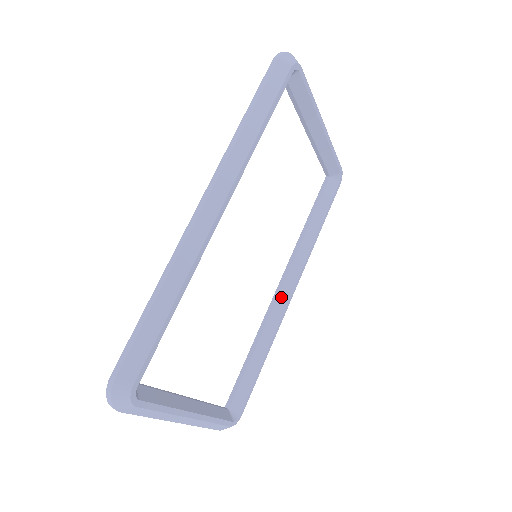
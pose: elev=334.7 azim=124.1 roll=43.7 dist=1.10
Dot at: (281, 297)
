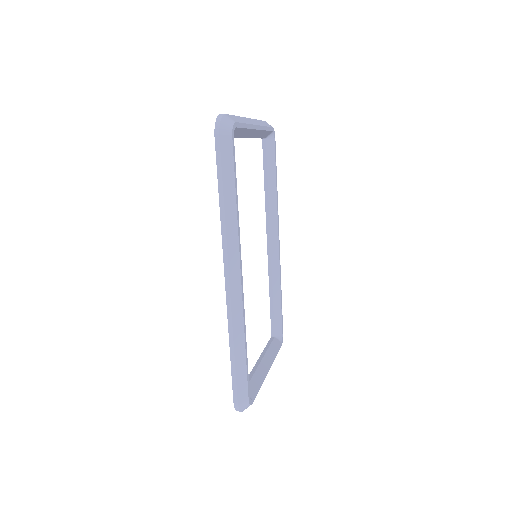
Dot at: (273, 252)
